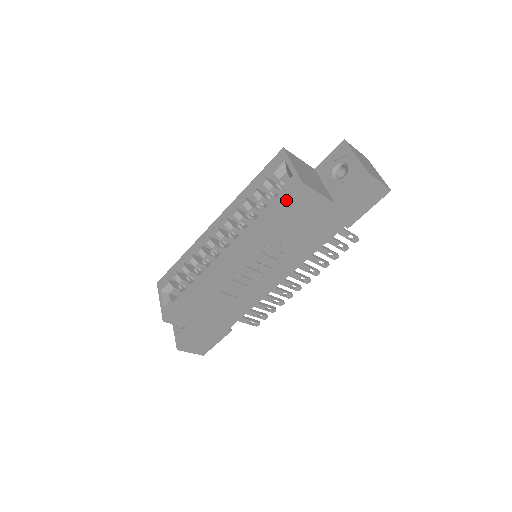
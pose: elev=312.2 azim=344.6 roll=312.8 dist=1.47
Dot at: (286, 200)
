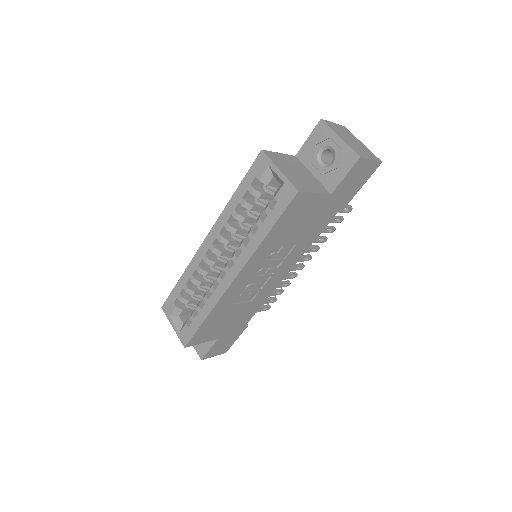
Dot at: (284, 212)
